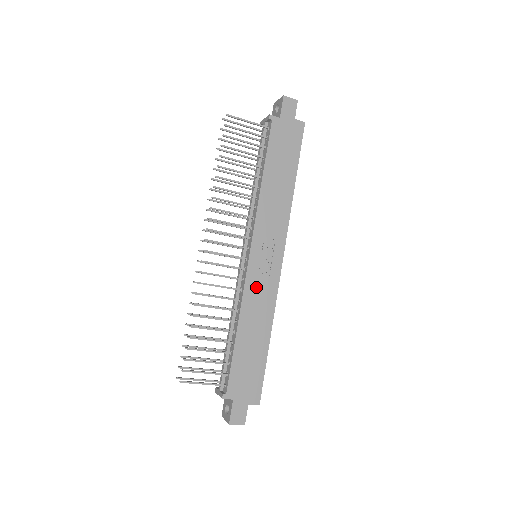
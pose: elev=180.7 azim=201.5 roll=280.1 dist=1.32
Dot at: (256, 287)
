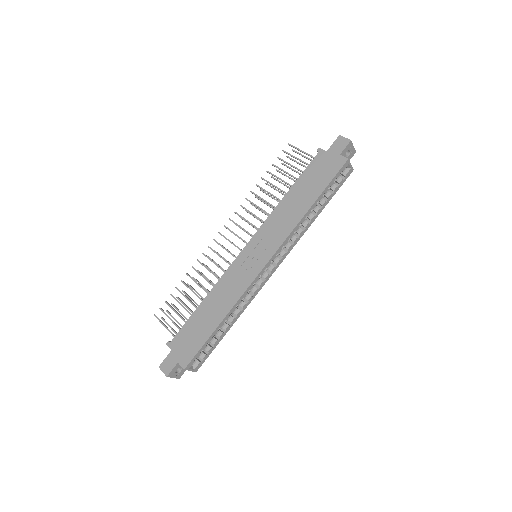
Dot at: (235, 275)
